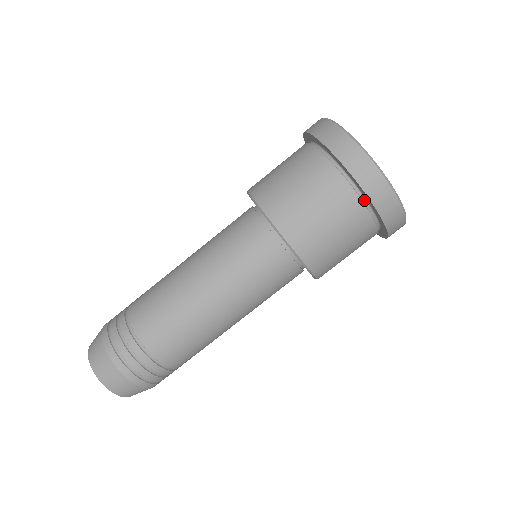
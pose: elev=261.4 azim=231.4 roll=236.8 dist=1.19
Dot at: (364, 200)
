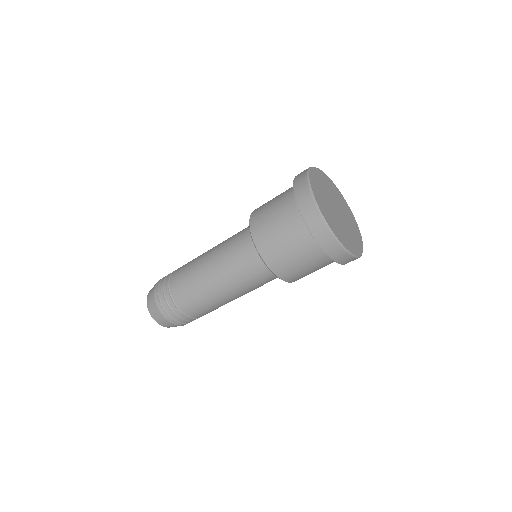
Dot at: occluded
